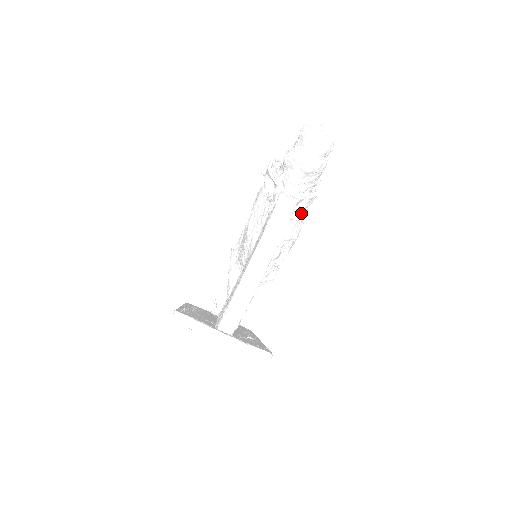
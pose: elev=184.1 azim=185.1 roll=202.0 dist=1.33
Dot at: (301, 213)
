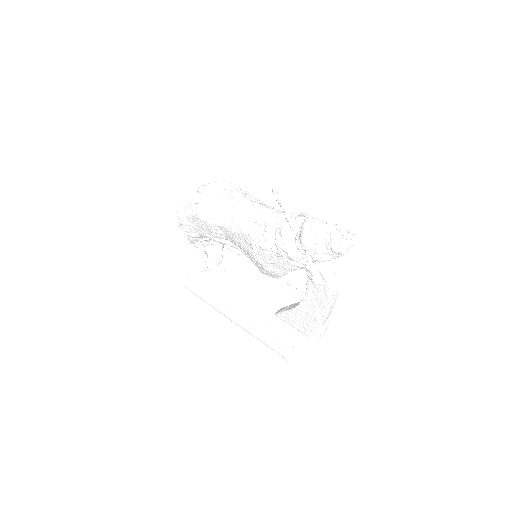
Dot at: occluded
